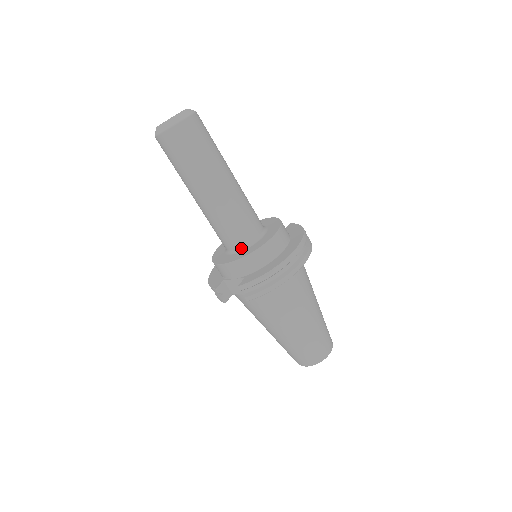
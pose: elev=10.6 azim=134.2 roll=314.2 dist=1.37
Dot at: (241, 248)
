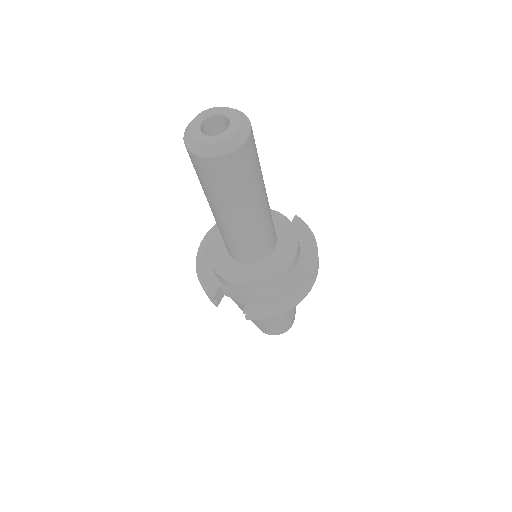
Dot at: (251, 264)
